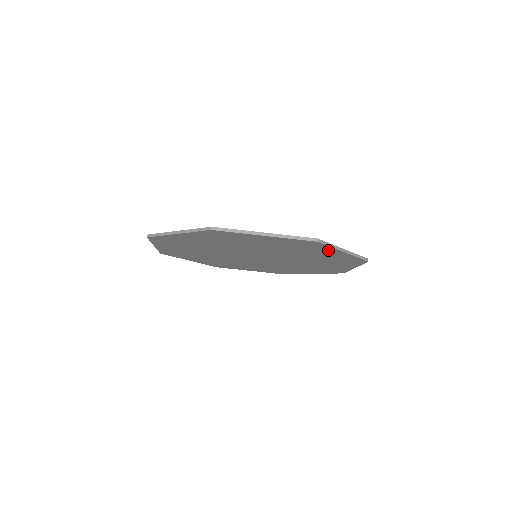
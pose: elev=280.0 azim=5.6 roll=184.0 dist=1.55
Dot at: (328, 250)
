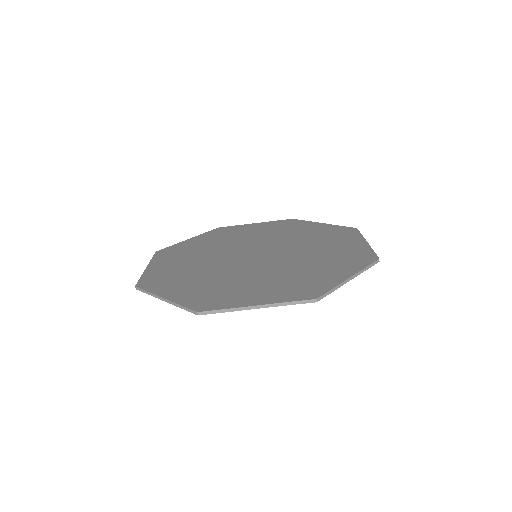
Dot at: occluded
